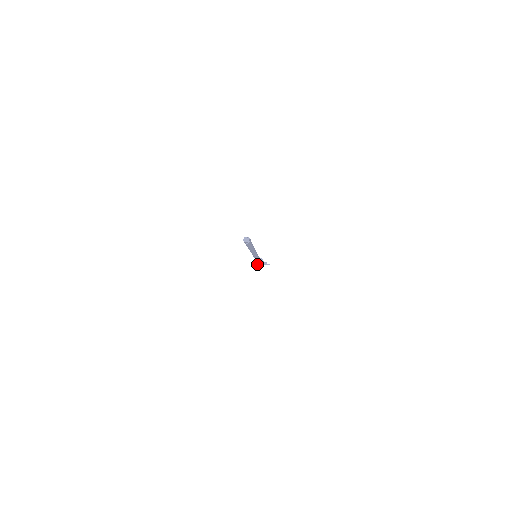
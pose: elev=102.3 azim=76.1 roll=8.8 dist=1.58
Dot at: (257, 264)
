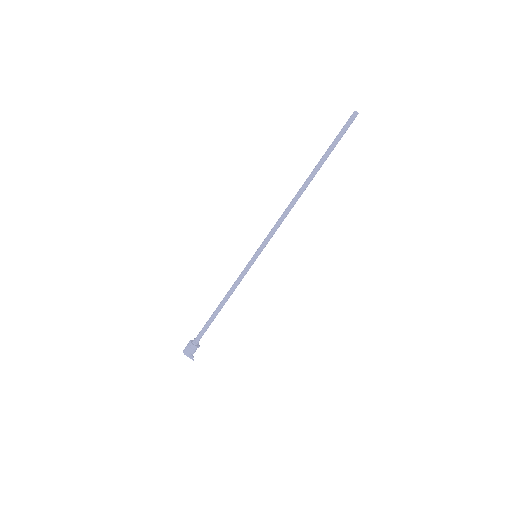
Dot at: (192, 341)
